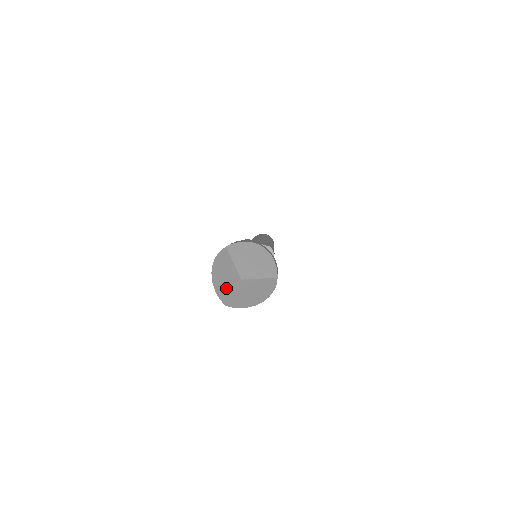
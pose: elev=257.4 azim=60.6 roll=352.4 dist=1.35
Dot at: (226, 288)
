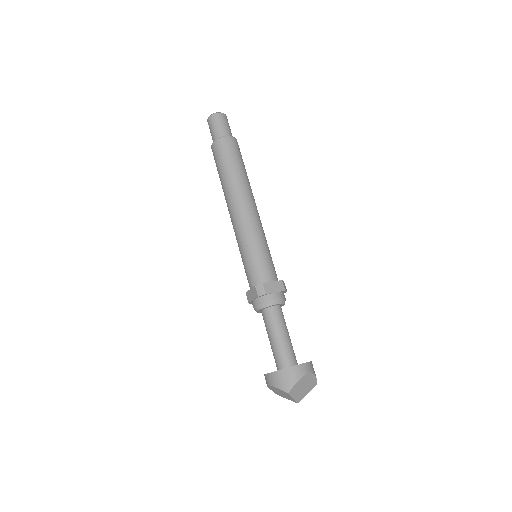
Dot at: (281, 395)
